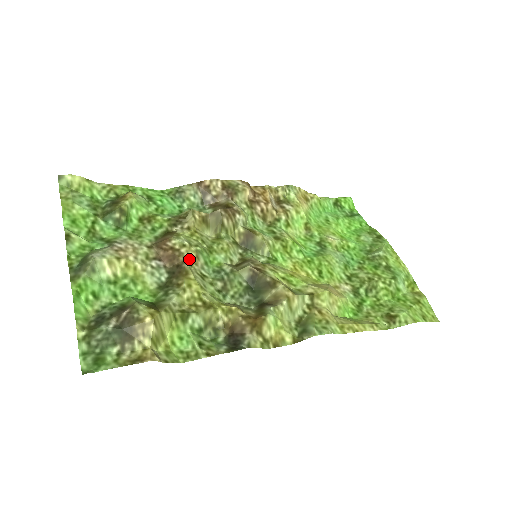
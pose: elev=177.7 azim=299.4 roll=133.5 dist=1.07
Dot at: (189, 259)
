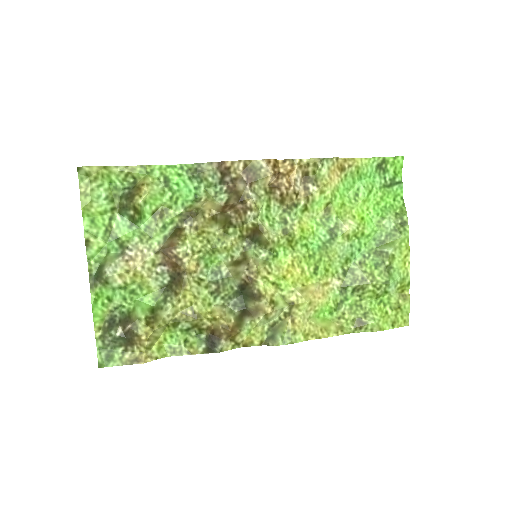
Dot at: (189, 268)
